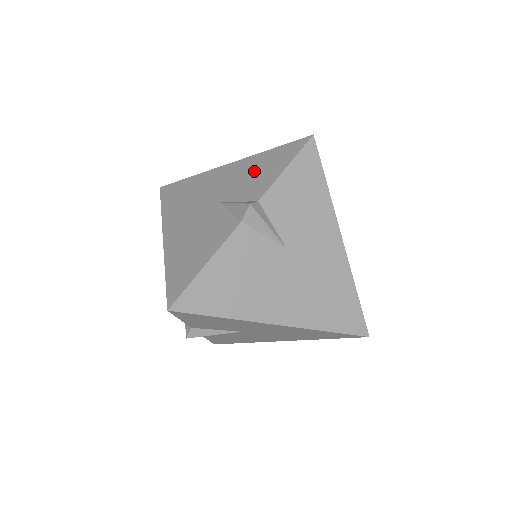
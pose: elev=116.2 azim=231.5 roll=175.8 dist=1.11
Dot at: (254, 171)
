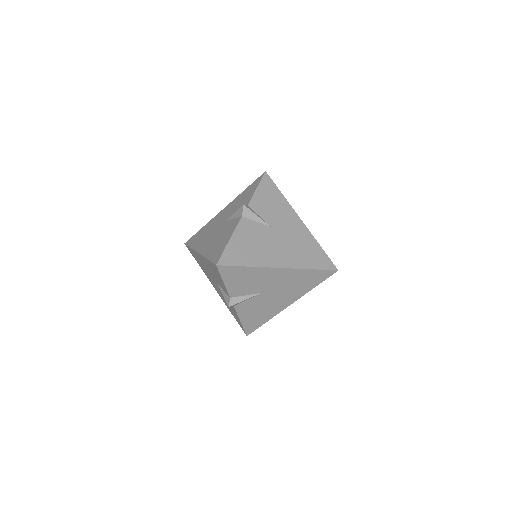
Dot at: (240, 200)
